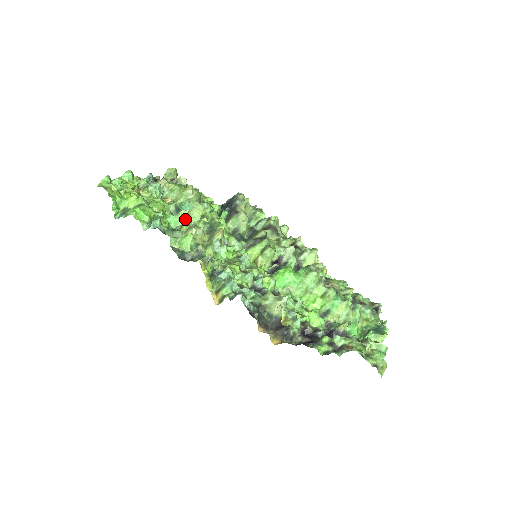
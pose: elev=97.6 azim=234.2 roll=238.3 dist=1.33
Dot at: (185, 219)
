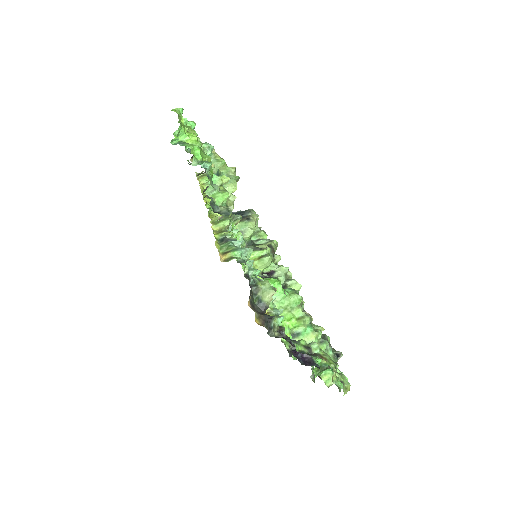
Dot at: (223, 183)
